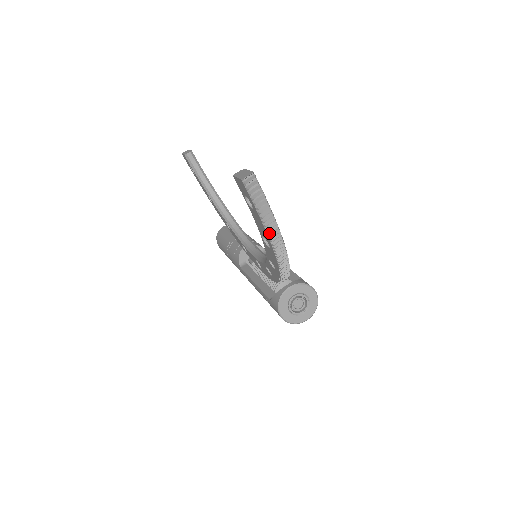
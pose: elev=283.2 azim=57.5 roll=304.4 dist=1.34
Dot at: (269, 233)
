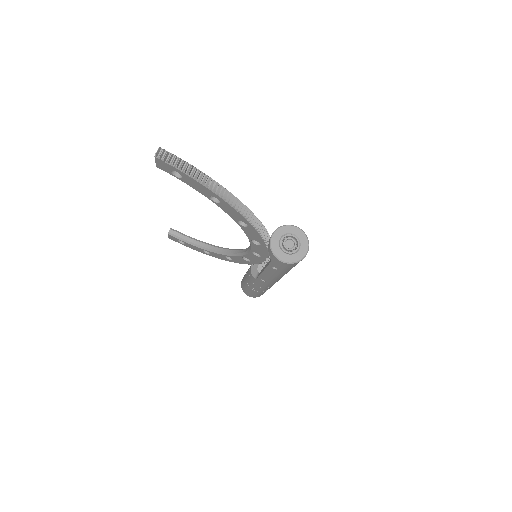
Dot at: (203, 183)
